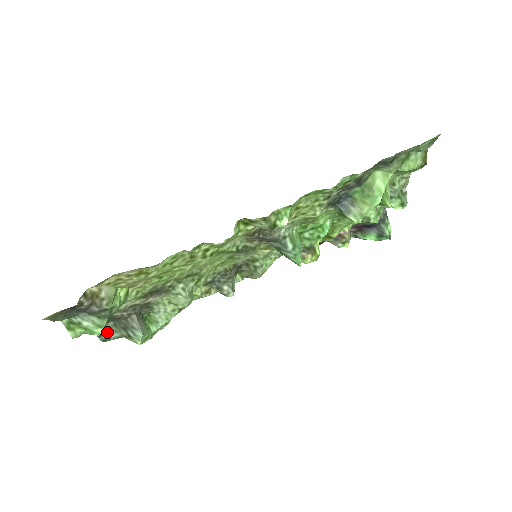
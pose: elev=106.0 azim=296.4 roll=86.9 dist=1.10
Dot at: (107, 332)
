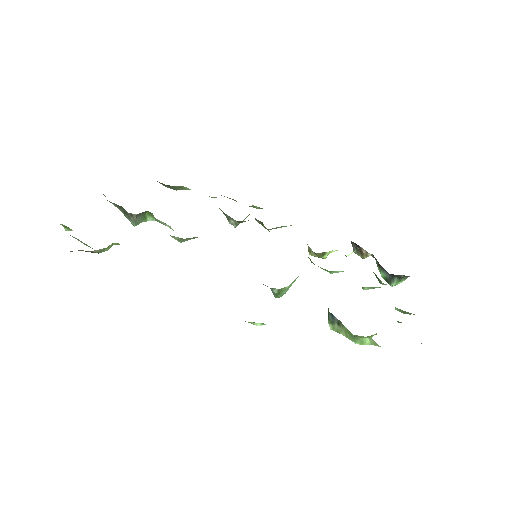
Dot at: occluded
